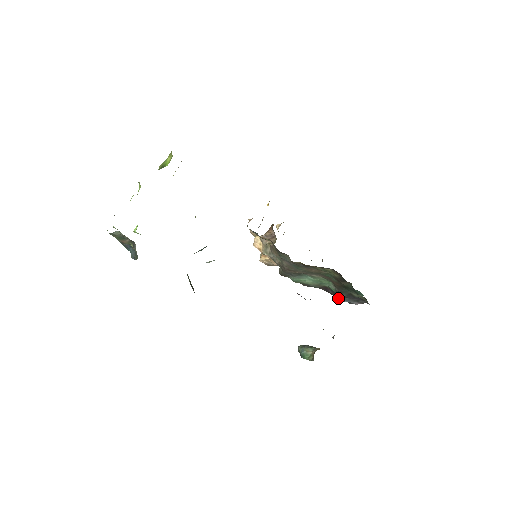
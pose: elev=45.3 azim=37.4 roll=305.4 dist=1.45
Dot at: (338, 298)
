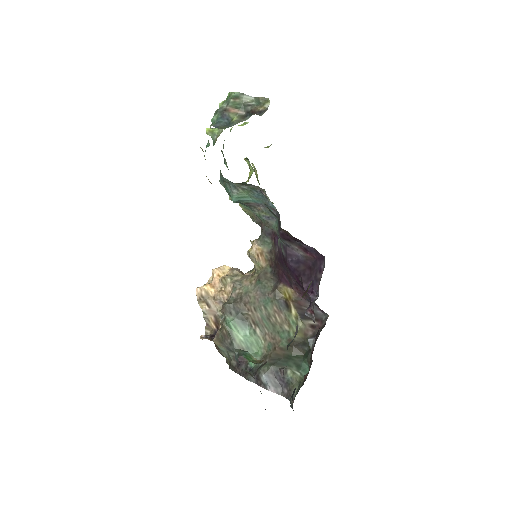
Dot at: occluded
